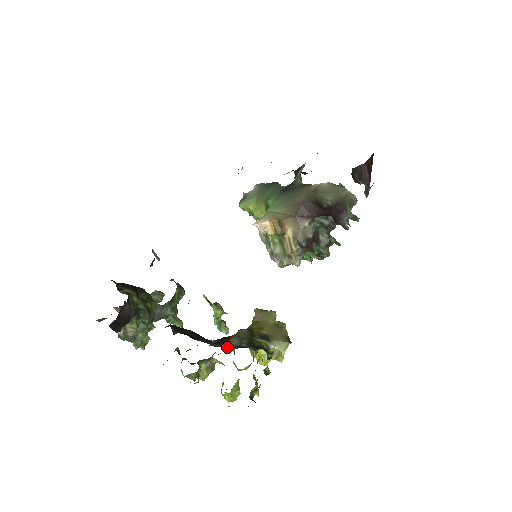
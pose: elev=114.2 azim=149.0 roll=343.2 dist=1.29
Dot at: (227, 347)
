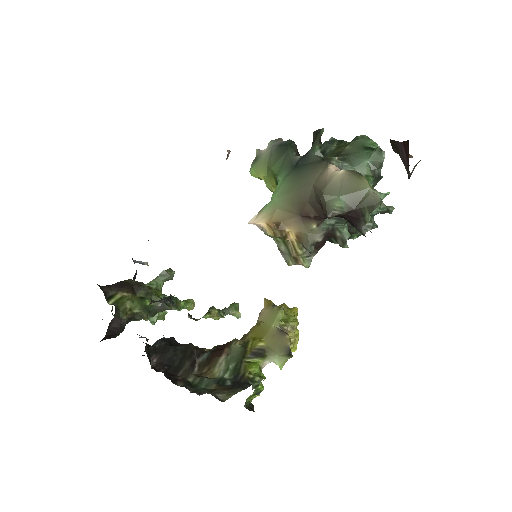
Dot at: (203, 386)
